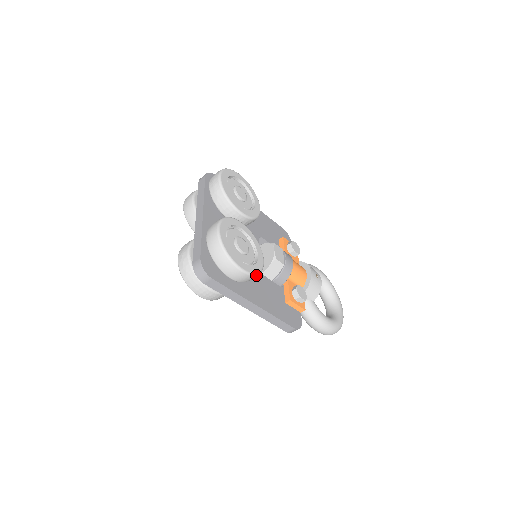
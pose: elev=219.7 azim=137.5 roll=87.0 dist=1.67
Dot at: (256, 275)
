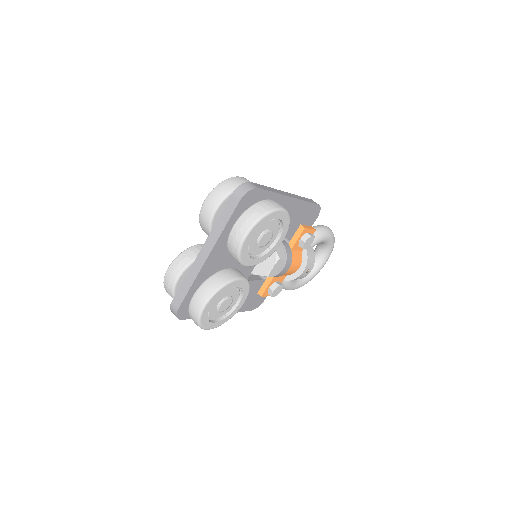
Dot at: (225, 321)
